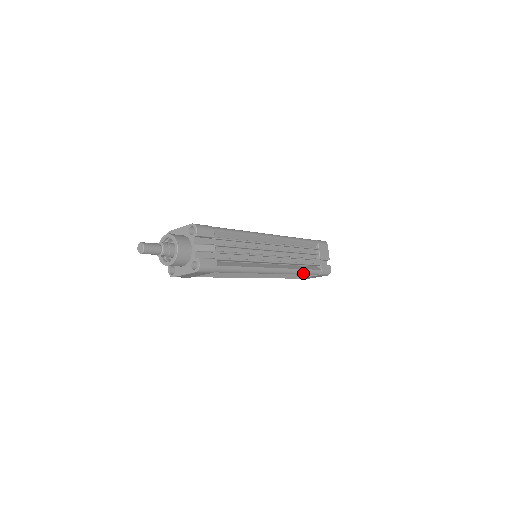
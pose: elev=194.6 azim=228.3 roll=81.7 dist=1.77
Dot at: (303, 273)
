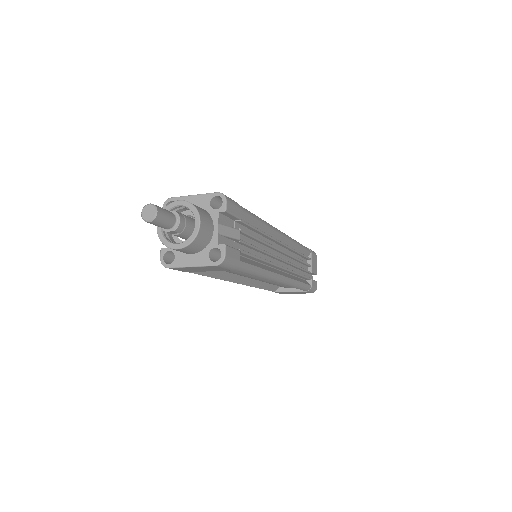
Dot at: (298, 287)
